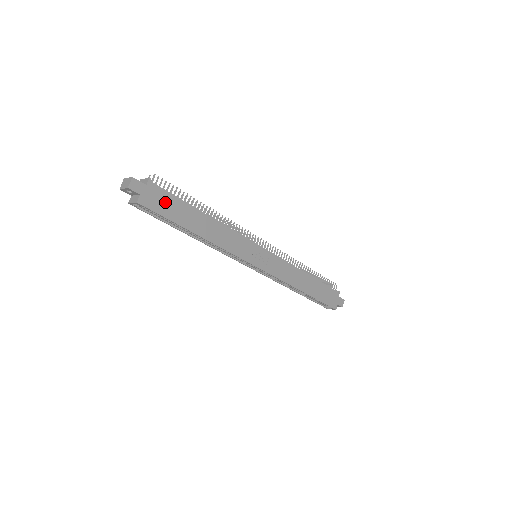
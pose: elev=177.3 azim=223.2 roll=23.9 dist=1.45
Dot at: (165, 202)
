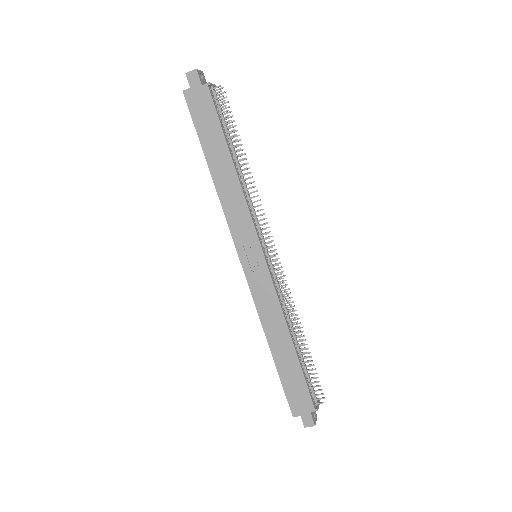
Dot at: (206, 114)
